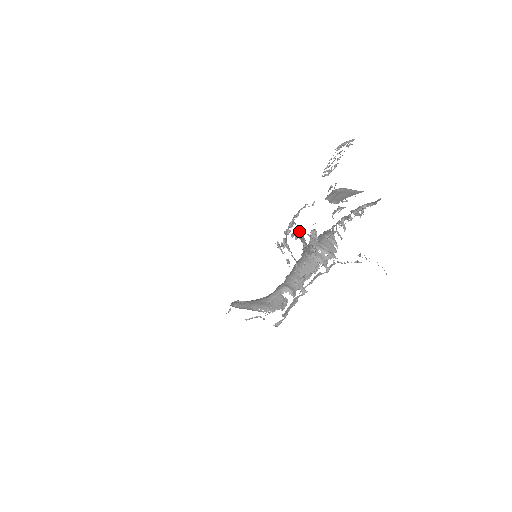
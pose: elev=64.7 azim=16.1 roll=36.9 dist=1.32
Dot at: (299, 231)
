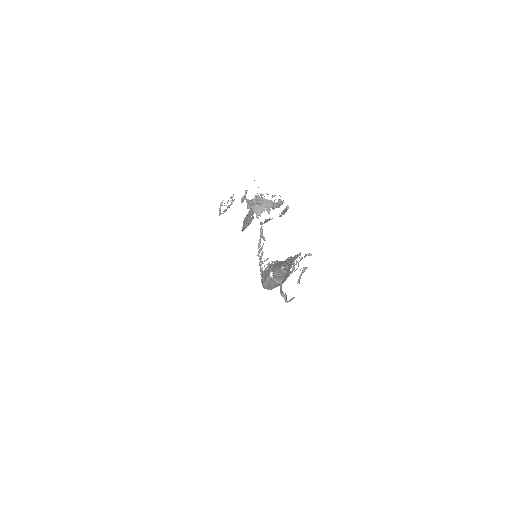
Dot at: occluded
